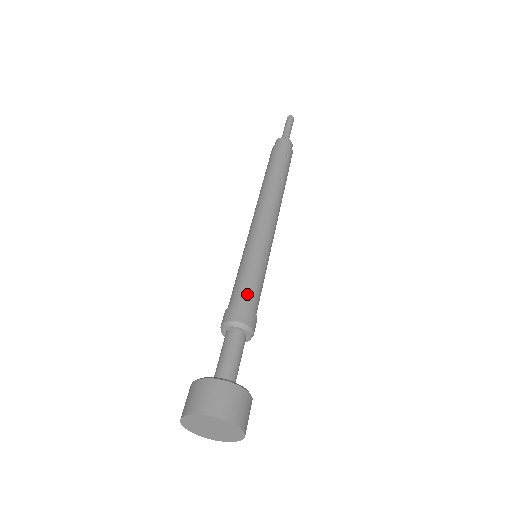
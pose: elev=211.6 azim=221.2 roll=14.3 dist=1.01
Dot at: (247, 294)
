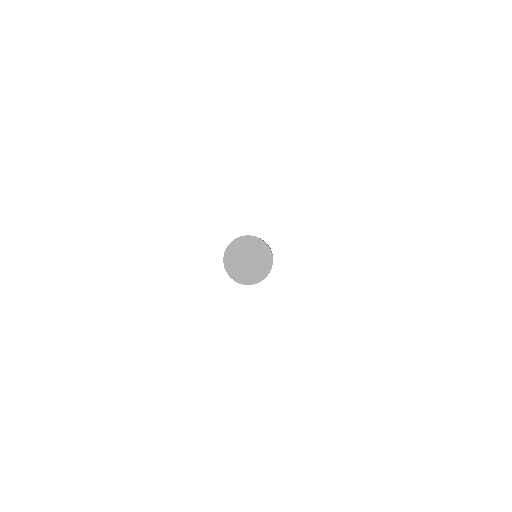
Dot at: occluded
